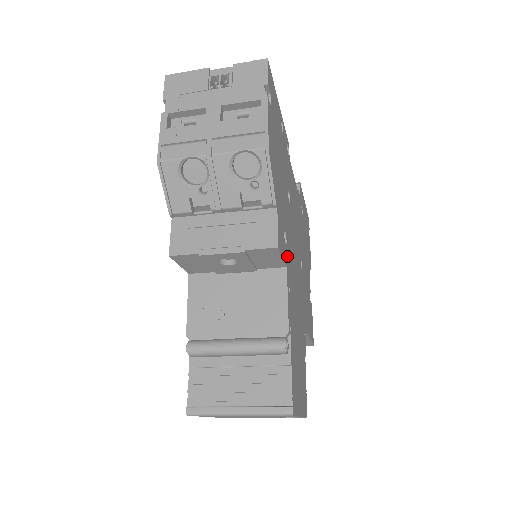
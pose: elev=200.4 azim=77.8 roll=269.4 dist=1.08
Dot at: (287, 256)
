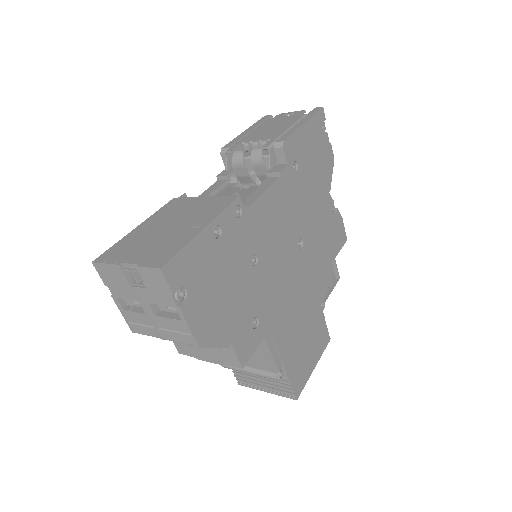
Dot at: (263, 326)
